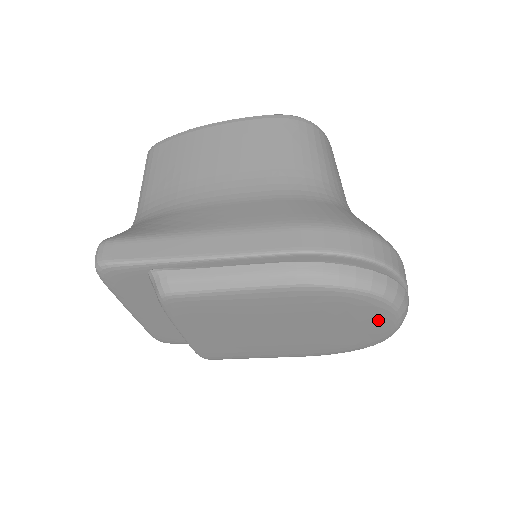
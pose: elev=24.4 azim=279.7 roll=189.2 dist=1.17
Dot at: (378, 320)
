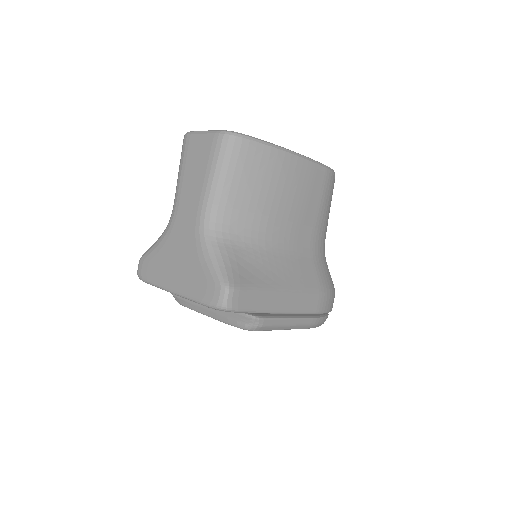
Dot at: occluded
